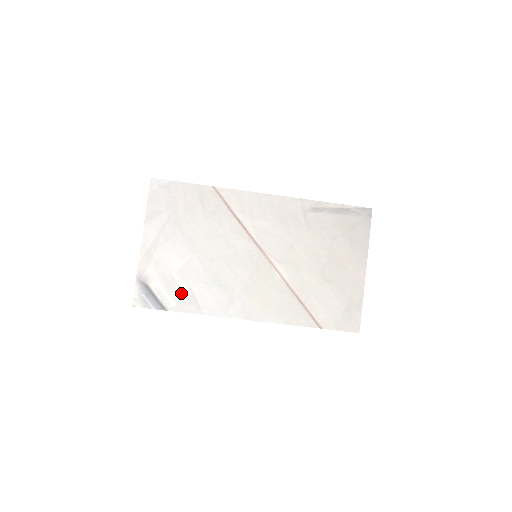
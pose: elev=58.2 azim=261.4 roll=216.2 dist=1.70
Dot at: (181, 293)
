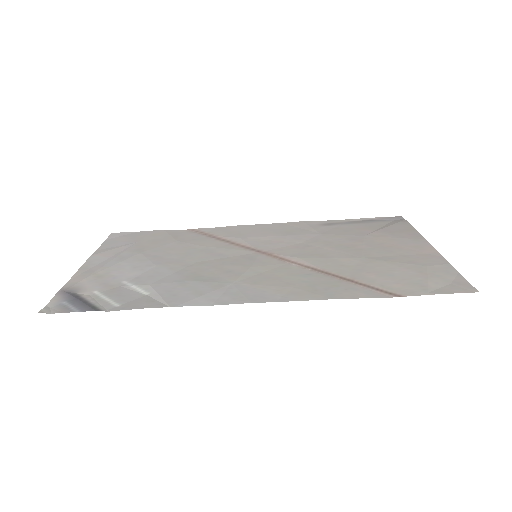
Dot at: (133, 295)
